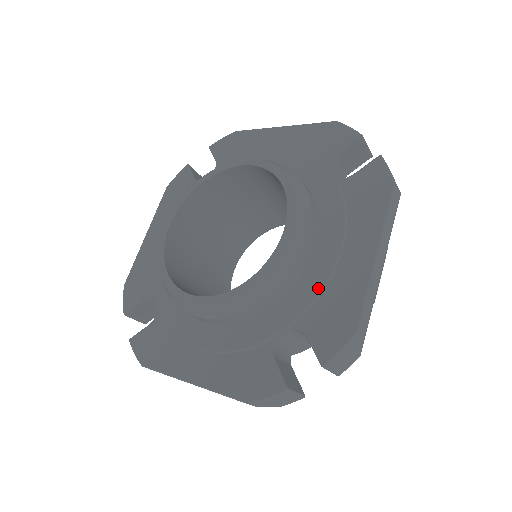
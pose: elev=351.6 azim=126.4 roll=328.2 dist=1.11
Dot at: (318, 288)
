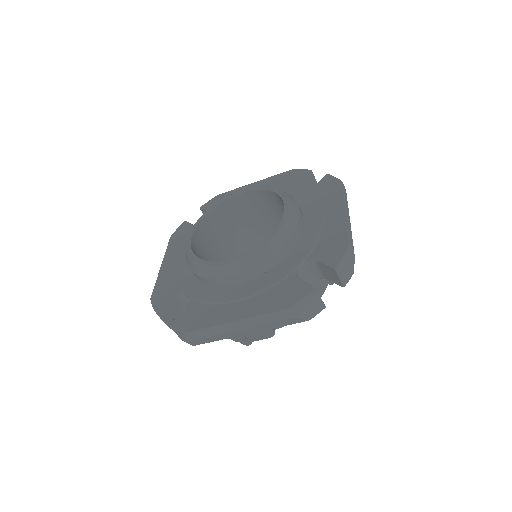
Dot at: (315, 236)
